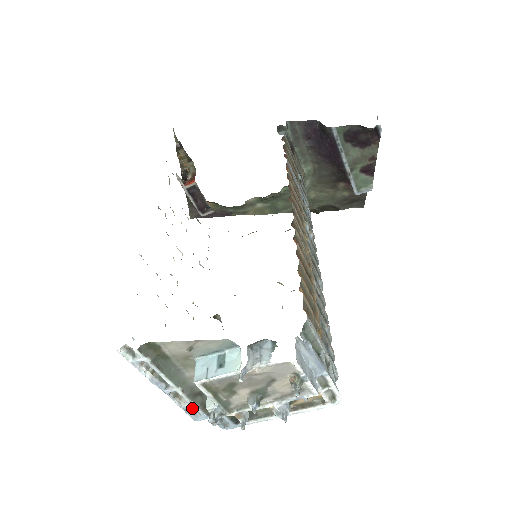
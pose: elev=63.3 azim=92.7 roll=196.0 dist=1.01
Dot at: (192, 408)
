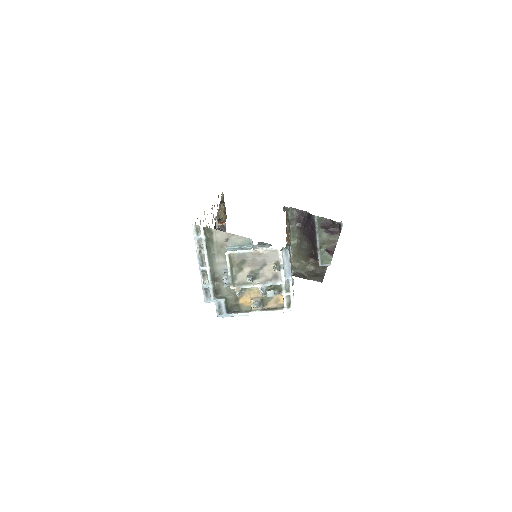
Dot at: (207, 292)
